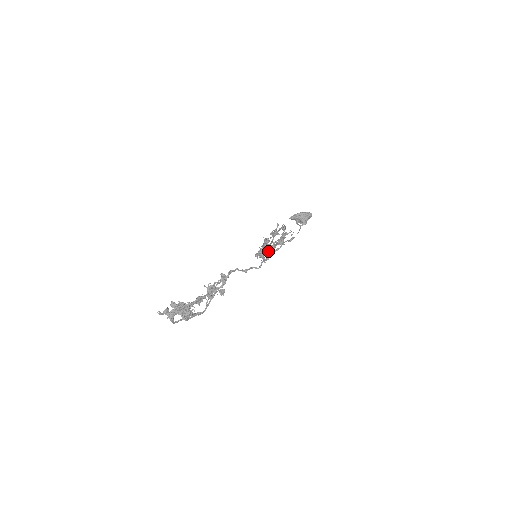
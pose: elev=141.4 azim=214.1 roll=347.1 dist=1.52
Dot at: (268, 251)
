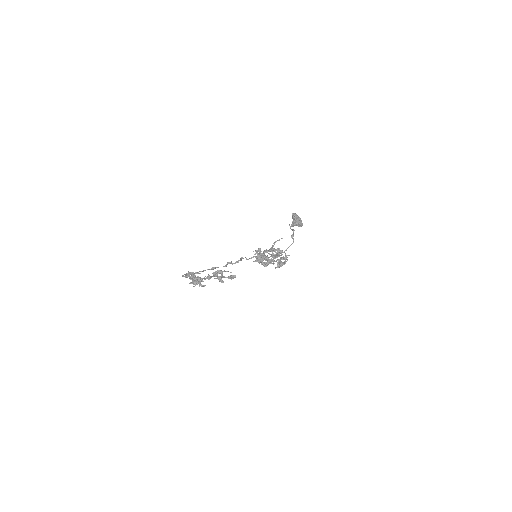
Dot at: occluded
